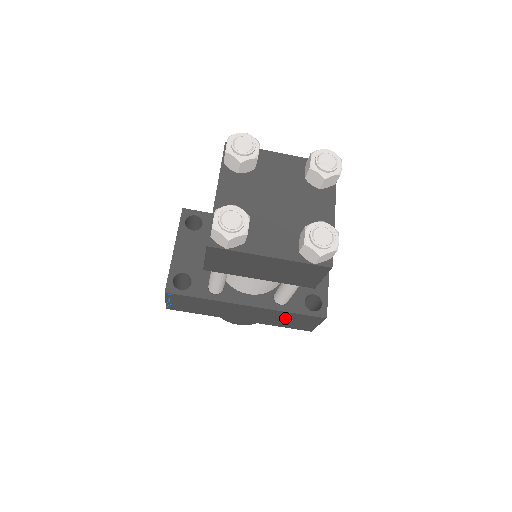
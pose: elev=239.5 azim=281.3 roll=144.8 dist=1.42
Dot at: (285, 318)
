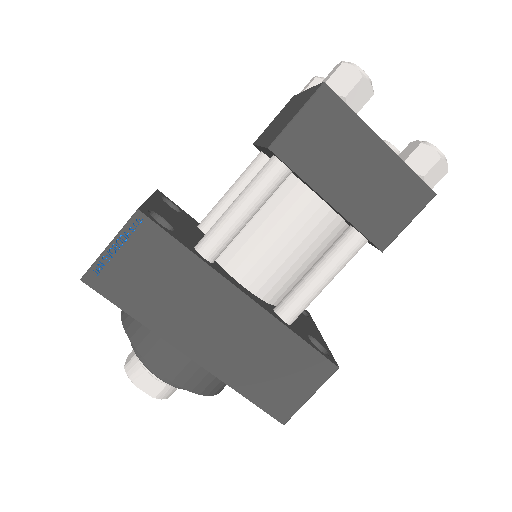
Dot at: (275, 358)
